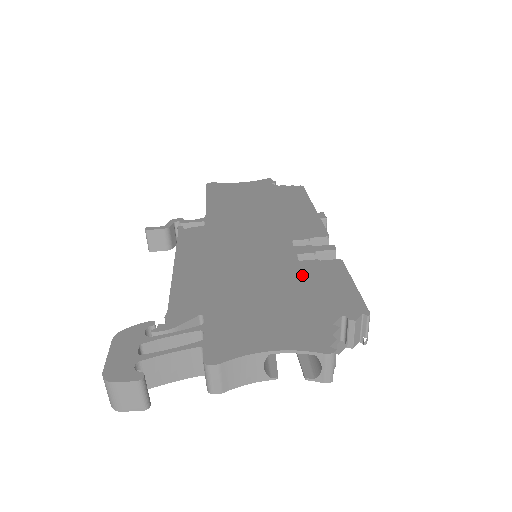
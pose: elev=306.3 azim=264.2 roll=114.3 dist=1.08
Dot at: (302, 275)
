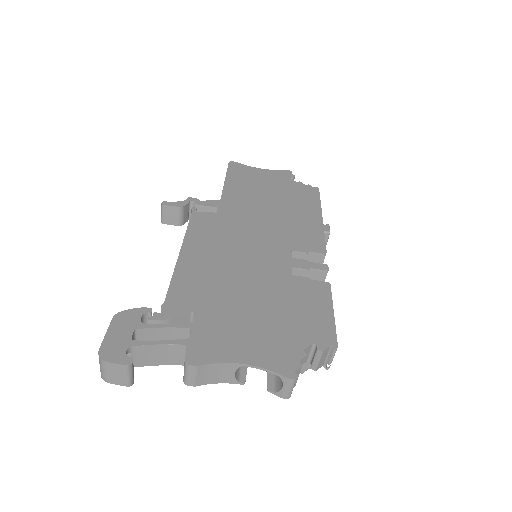
Dot at: (290, 291)
